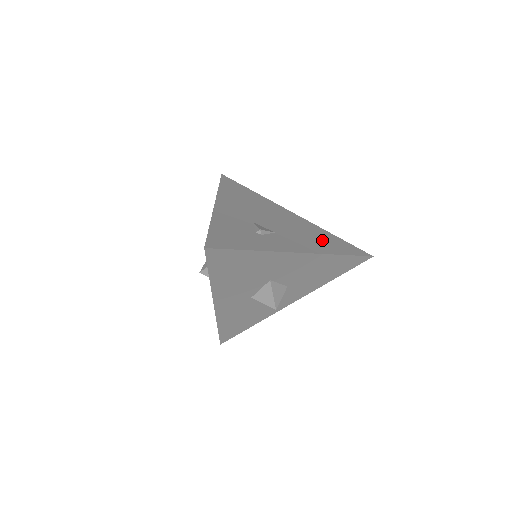
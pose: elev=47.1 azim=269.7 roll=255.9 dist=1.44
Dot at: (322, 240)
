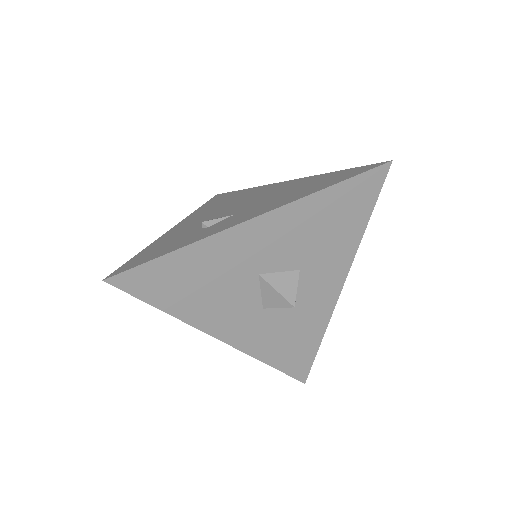
Dot at: (307, 187)
